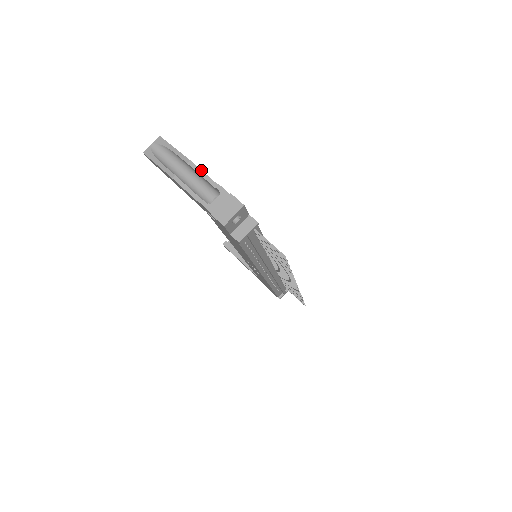
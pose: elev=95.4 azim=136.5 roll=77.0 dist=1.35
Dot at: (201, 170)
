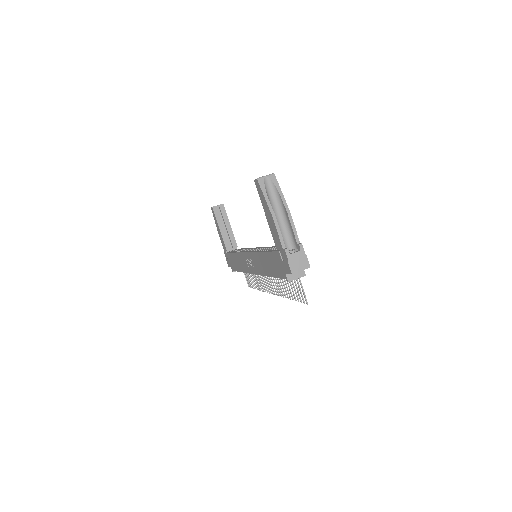
Dot at: occluded
